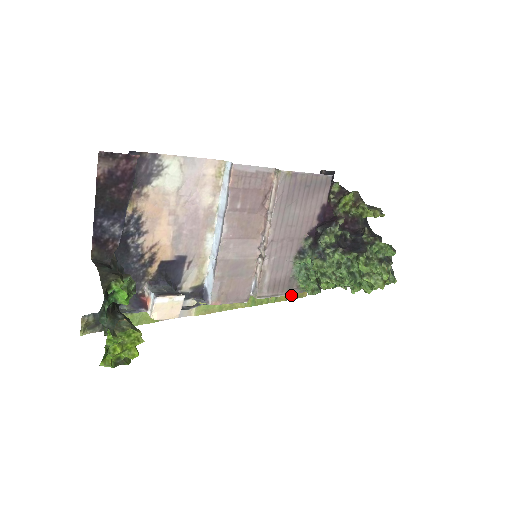
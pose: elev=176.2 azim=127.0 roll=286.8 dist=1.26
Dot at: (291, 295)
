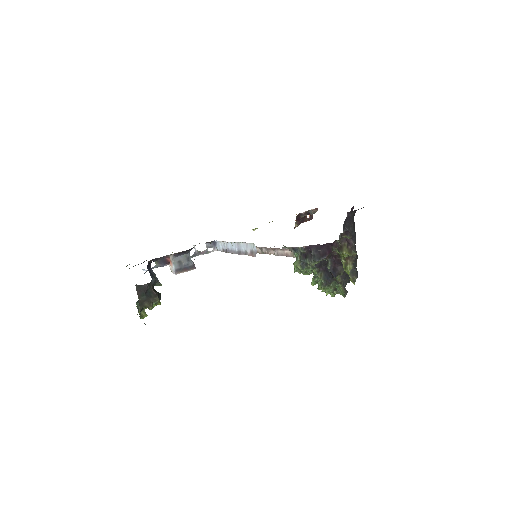
Dot at: occluded
